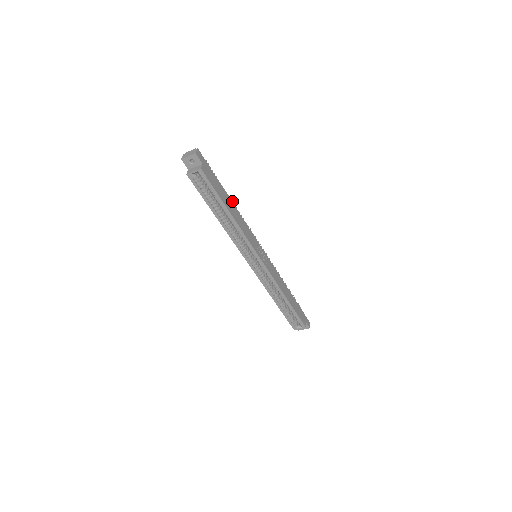
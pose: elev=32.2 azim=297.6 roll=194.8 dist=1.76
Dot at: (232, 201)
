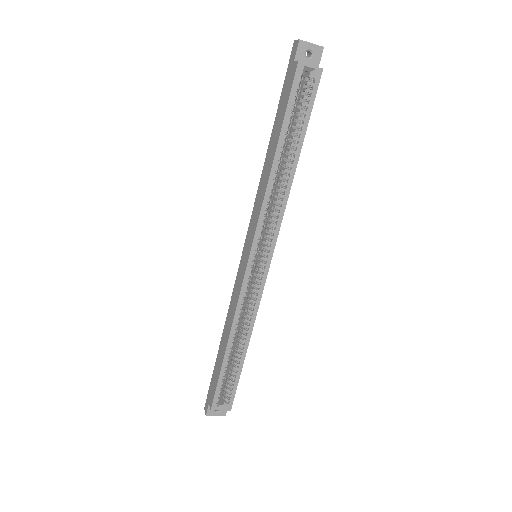
Dot at: occluded
